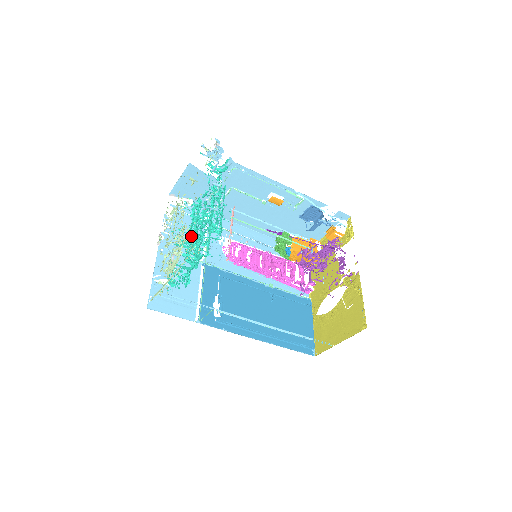
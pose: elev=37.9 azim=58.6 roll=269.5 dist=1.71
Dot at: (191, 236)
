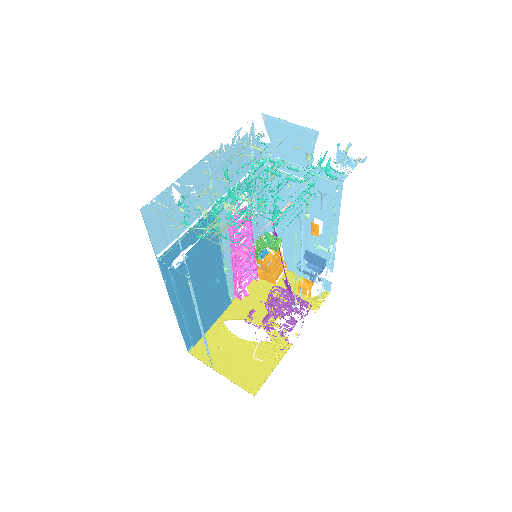
Dot at: occluded
